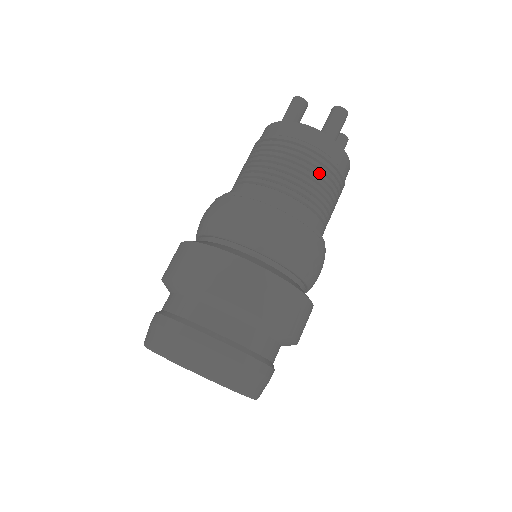
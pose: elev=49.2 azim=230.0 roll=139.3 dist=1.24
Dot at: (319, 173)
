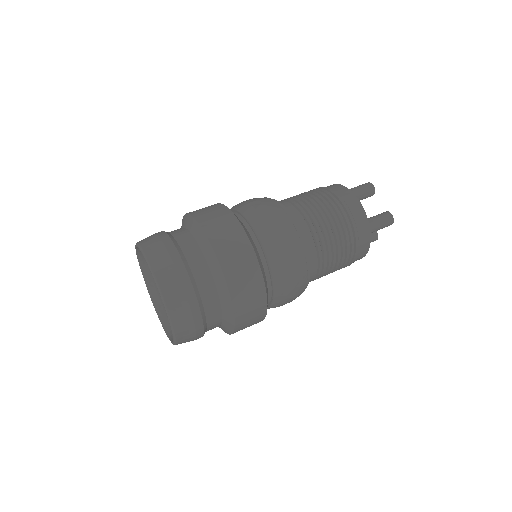
Dot at: (343, 243)
